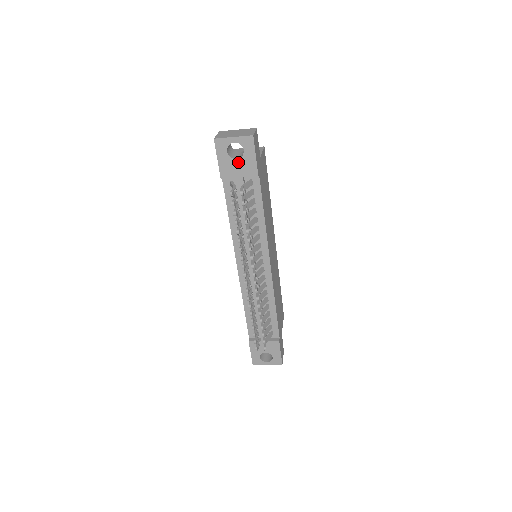
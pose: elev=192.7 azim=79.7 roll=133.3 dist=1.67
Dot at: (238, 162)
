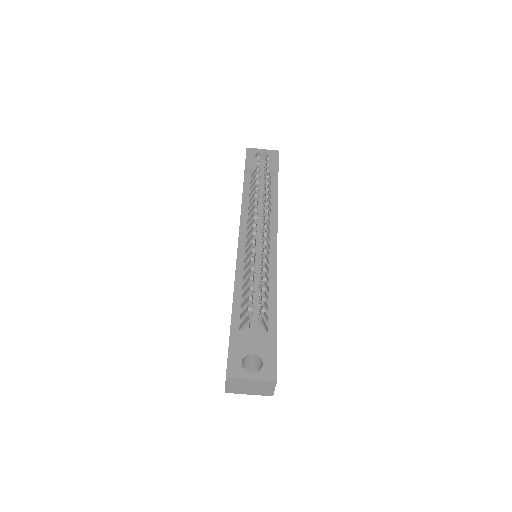
Dot at: (263, 162)
